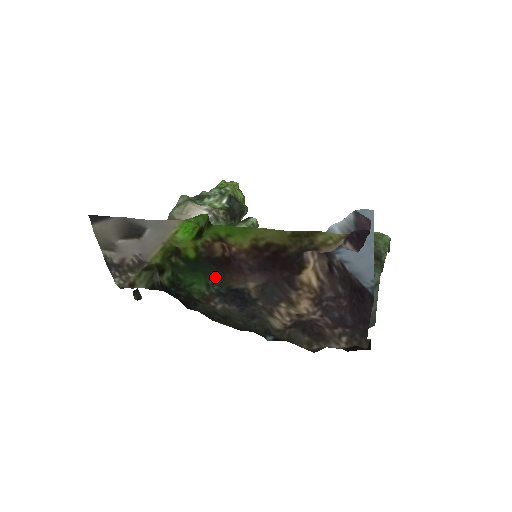
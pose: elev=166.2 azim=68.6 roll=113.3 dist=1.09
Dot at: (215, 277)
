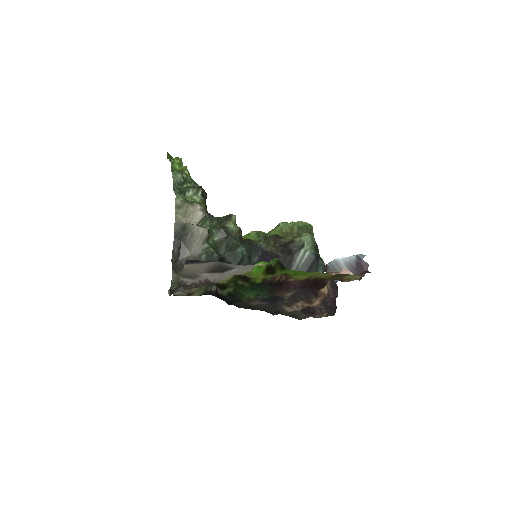
Dot at: (268, 292)
